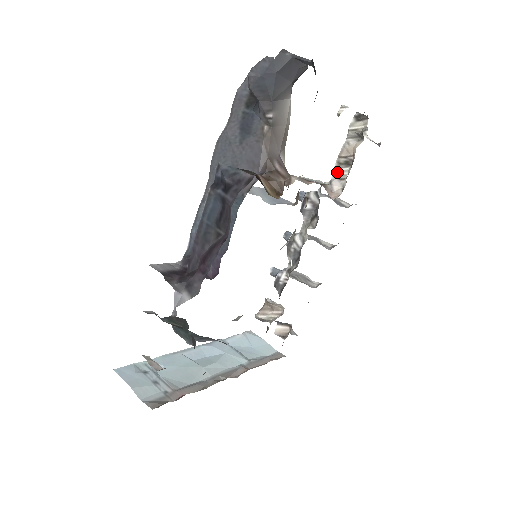
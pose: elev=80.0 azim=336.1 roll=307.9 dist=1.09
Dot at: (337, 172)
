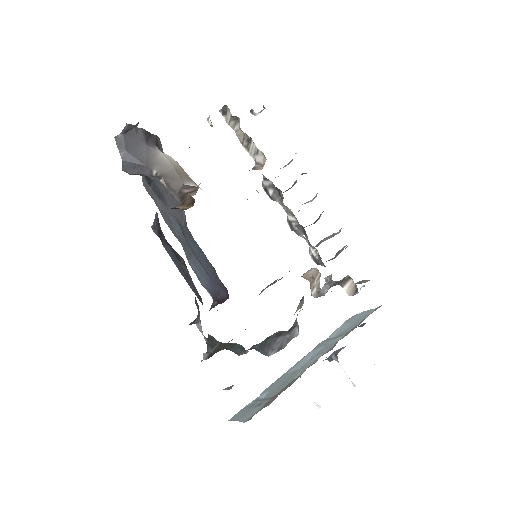
Dot at: (251, 152)
